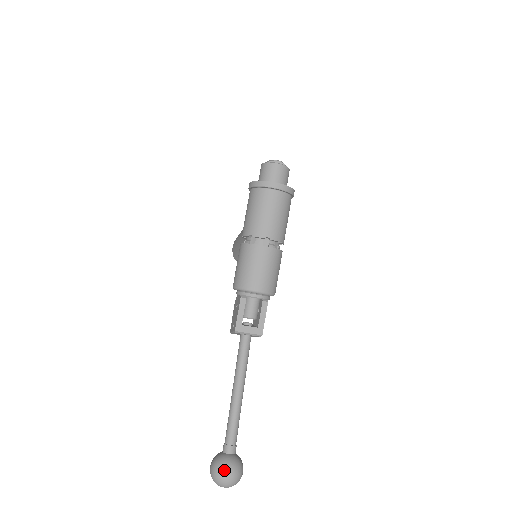
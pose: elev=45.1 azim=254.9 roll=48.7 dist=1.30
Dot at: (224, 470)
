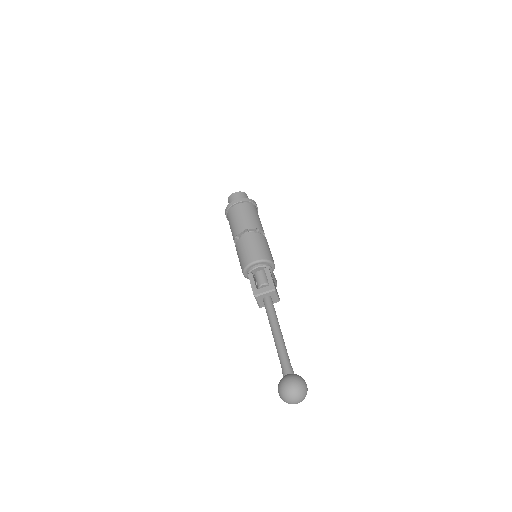
Dot at: (284, 383)
